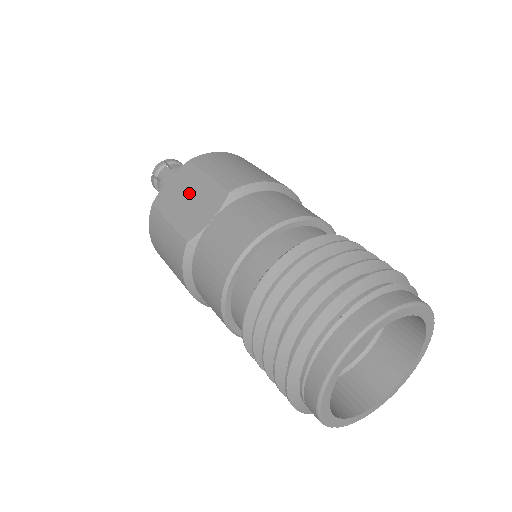
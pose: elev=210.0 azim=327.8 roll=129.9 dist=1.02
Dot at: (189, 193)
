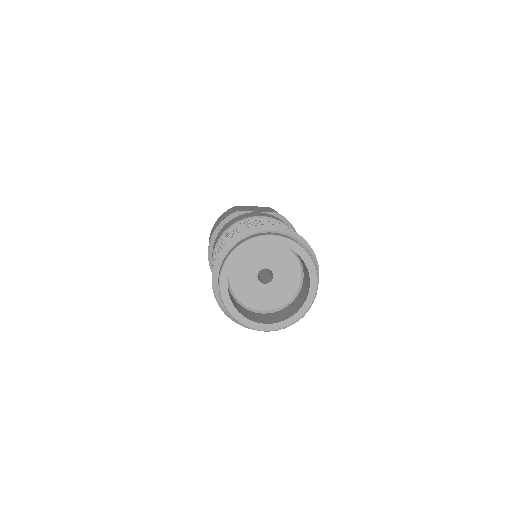
Dot at: (257, 208)
